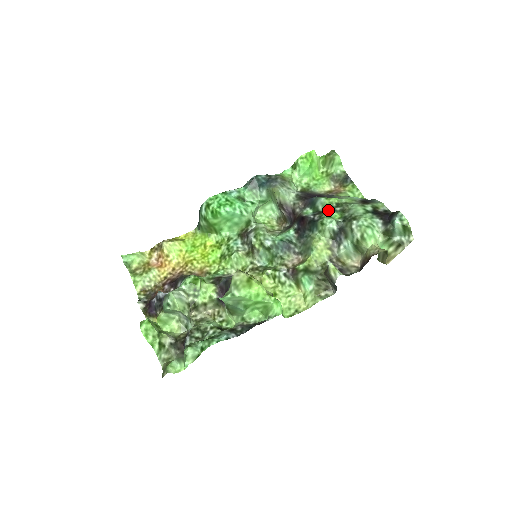
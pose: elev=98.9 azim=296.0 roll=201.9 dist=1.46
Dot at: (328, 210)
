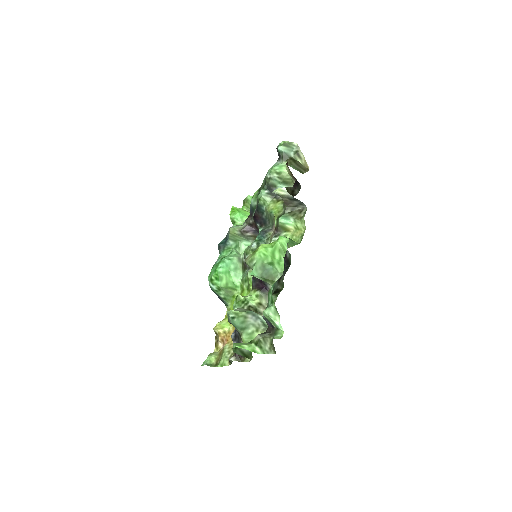
Dot at: occluded
